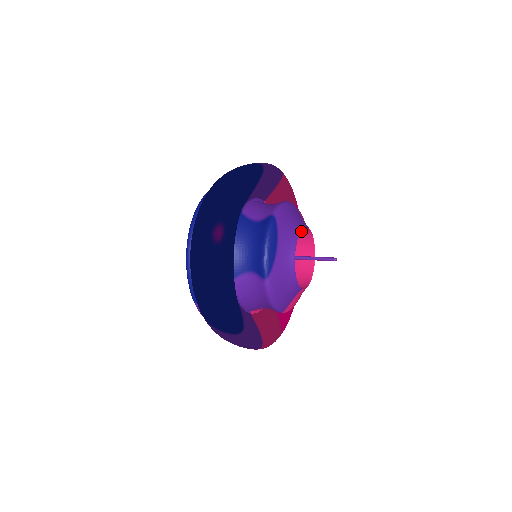
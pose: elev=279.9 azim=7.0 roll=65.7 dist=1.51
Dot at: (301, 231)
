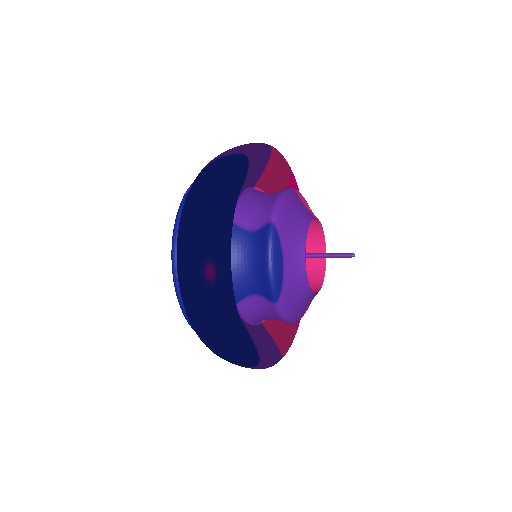
Dot at: occluded
